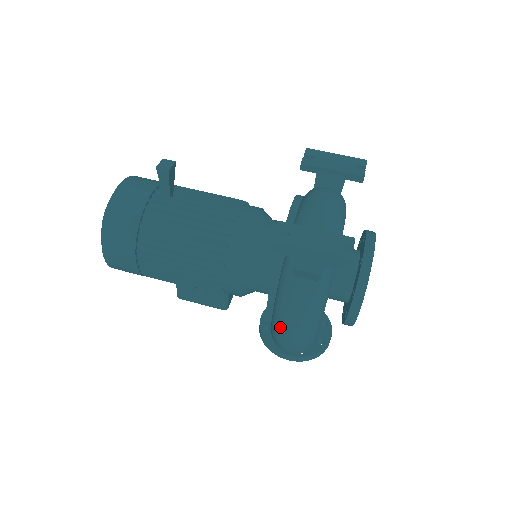
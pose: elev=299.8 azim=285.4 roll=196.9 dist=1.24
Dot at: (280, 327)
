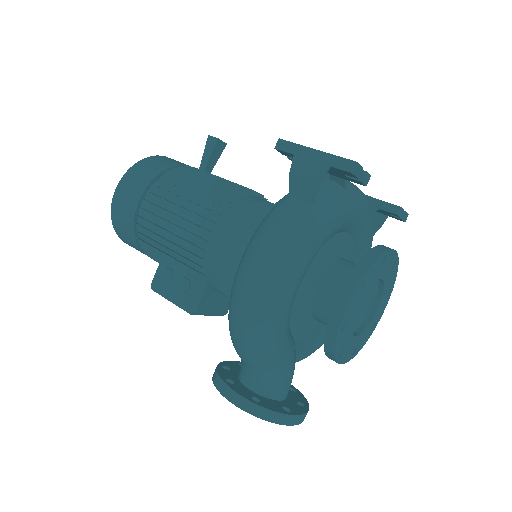
Dot at: (246, 256)
